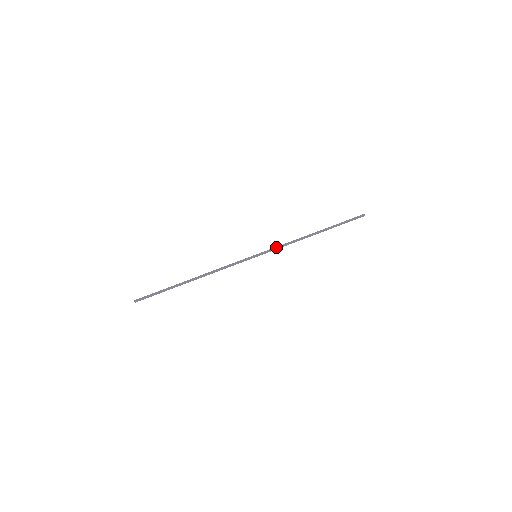
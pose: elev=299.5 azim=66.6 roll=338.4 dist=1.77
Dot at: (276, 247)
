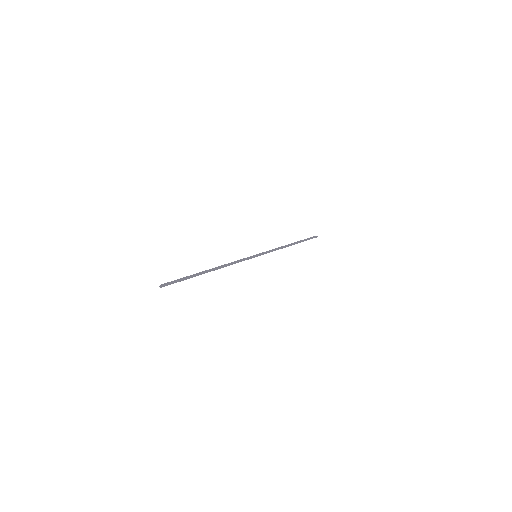
Dot at: (268, 252)
